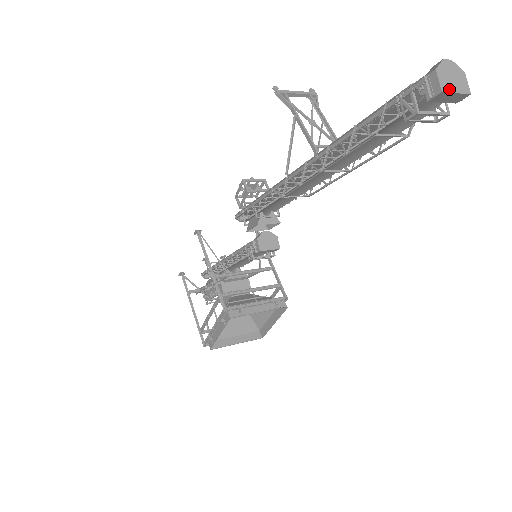
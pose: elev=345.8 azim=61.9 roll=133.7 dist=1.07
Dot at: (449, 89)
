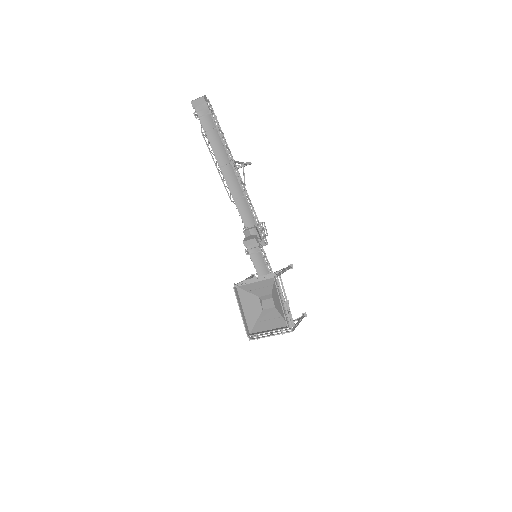
Dot at: (194, 100)
